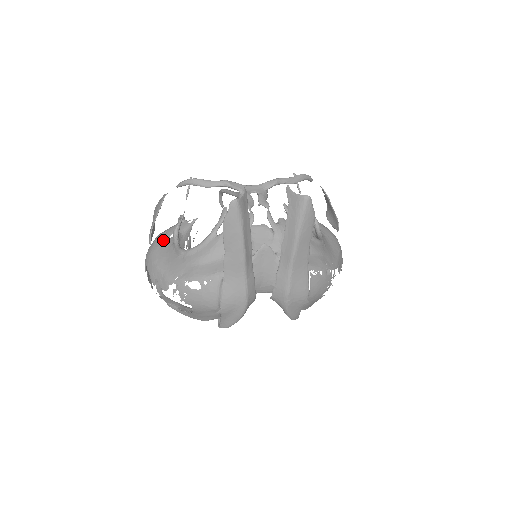
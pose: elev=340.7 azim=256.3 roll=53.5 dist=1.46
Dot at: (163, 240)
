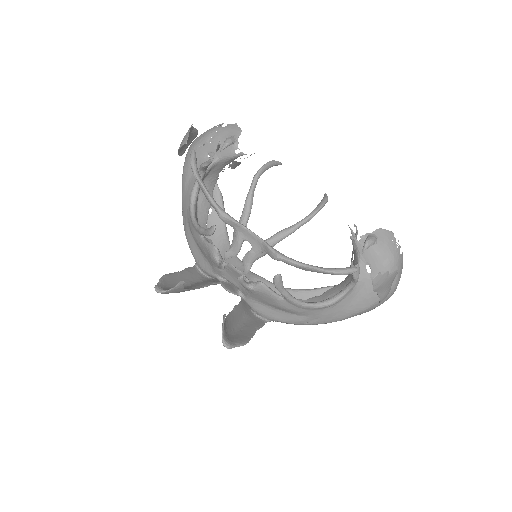
Dot at: (200, 153)
